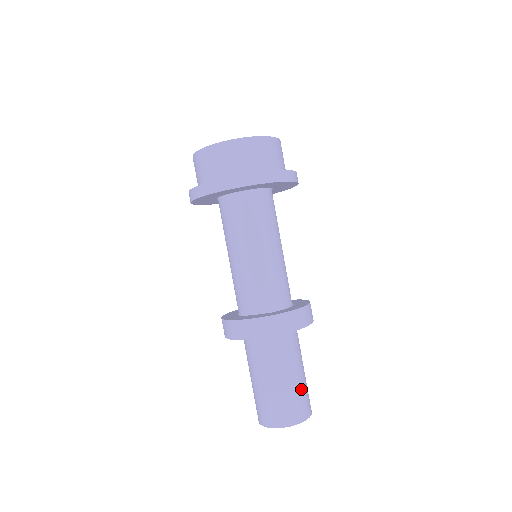
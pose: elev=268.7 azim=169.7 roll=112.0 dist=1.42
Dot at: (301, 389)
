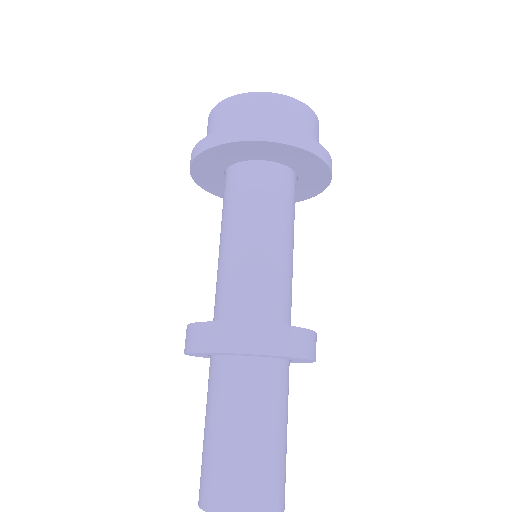
Dot at: occluded
